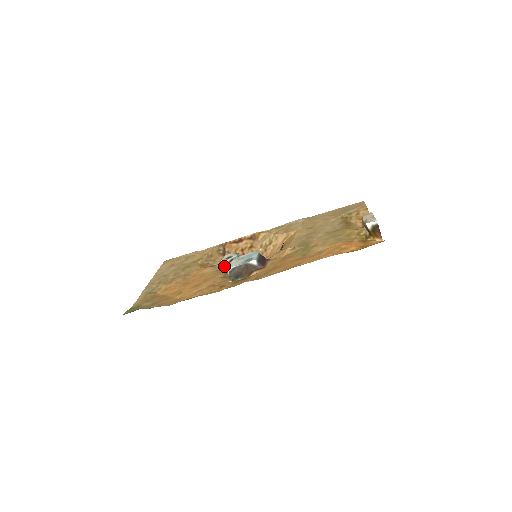
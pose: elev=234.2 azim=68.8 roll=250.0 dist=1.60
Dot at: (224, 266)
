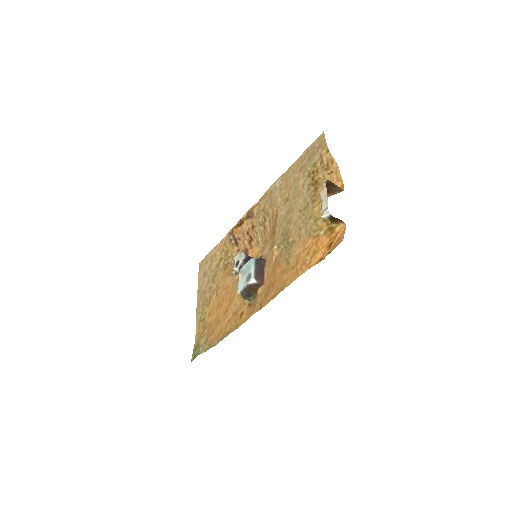
Dot at: (238, 273)
